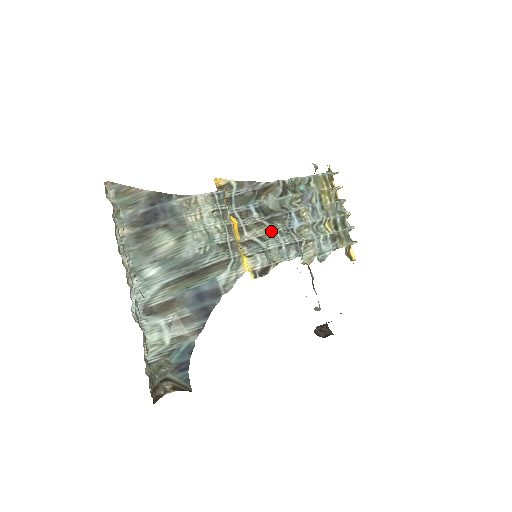
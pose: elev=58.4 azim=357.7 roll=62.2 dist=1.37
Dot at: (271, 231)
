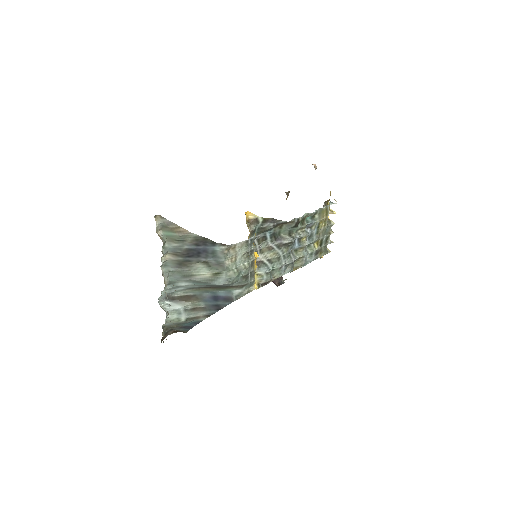
Dot at: (278, 255)
